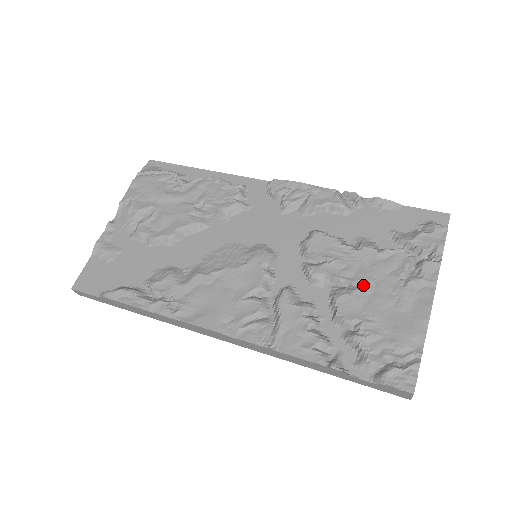
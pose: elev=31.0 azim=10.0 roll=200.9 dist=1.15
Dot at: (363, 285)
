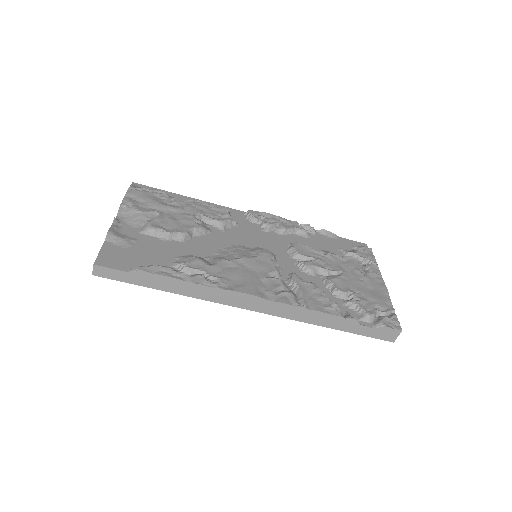
Dot at: (342, 274)
